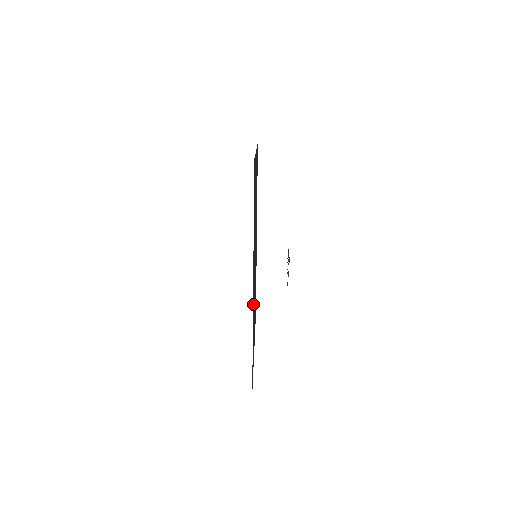
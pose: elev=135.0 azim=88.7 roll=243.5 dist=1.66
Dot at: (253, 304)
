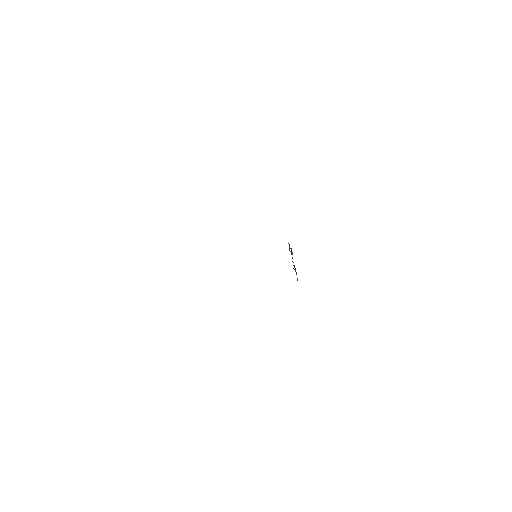
Dot at: occluded
